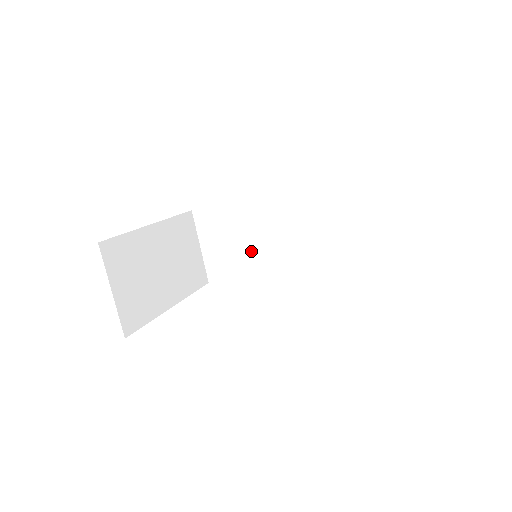
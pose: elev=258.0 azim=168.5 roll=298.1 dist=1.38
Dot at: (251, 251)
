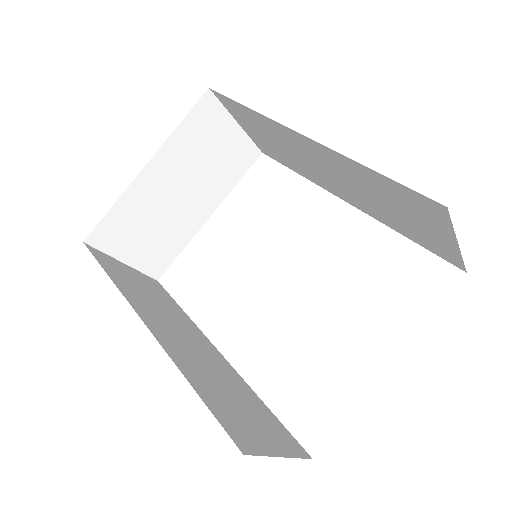
Dot at: (293, 159)
